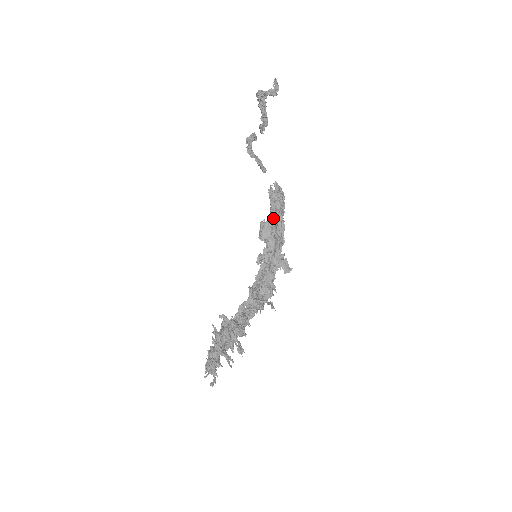
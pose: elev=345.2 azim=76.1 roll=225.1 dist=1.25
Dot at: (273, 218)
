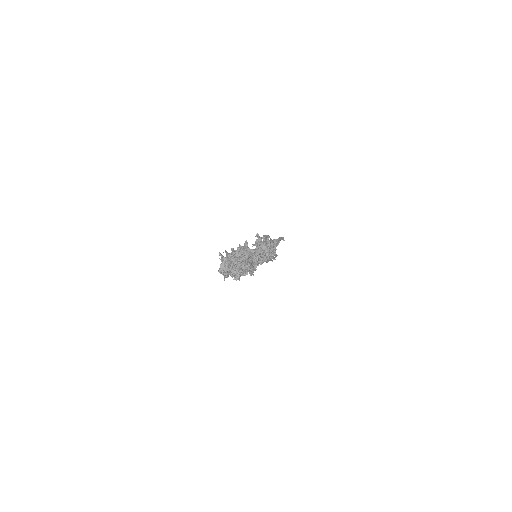
Dot at: occluded
